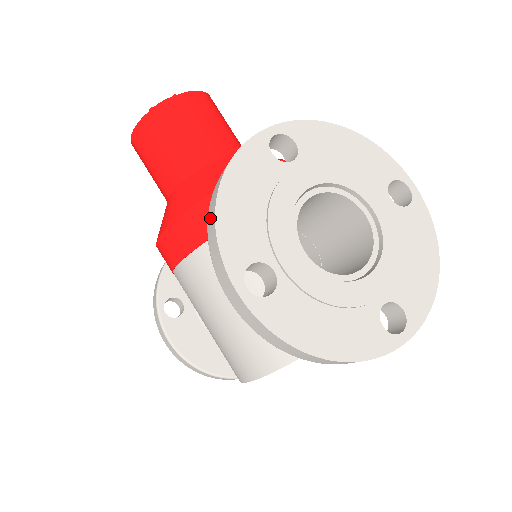
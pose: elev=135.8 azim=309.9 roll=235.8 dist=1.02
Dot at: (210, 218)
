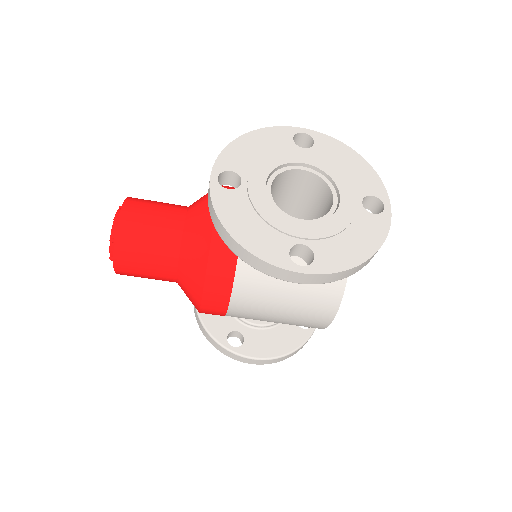
Dot at: (241, 254)
